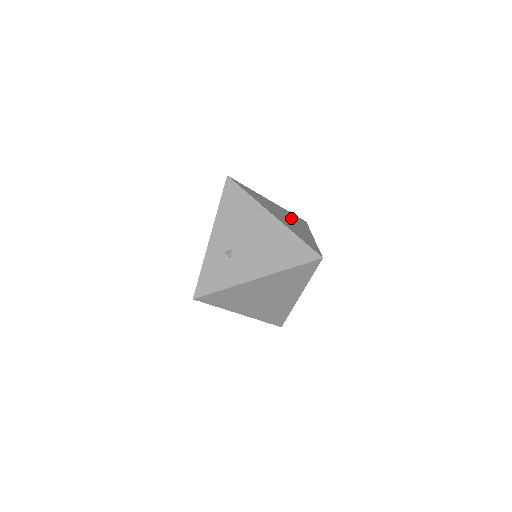
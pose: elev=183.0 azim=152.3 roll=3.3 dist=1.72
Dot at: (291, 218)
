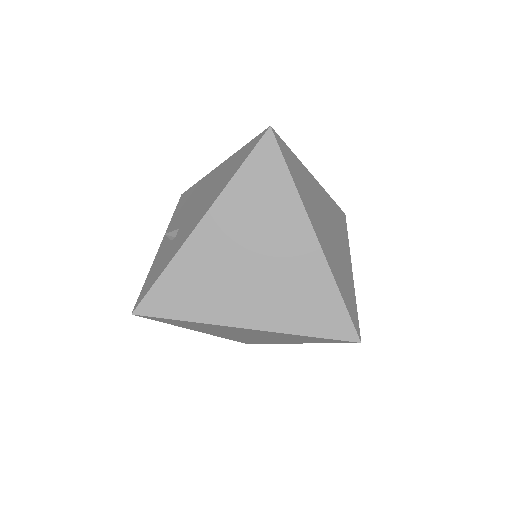
Dot at: occluded
